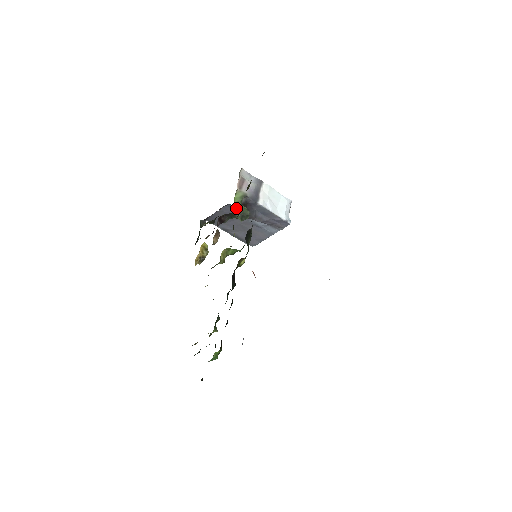
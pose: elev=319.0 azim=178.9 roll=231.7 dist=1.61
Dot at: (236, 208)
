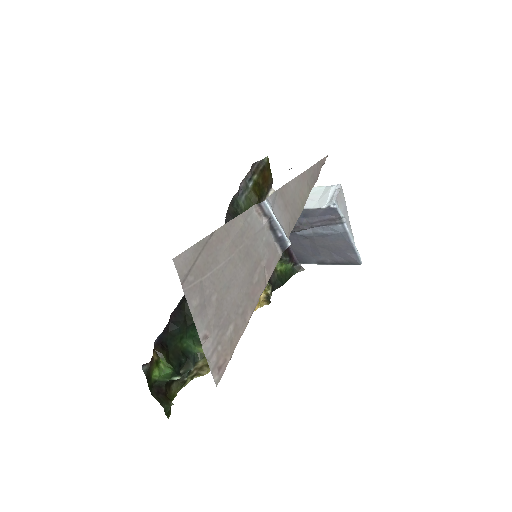
Dot at: occluded
